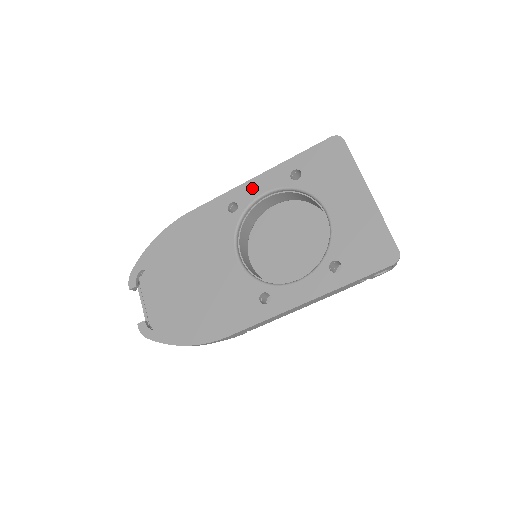
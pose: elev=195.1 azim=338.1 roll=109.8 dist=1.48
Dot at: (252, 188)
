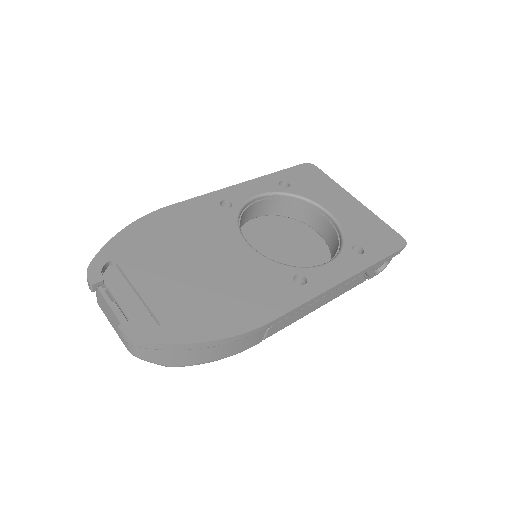
Dot at: (242, 190)
